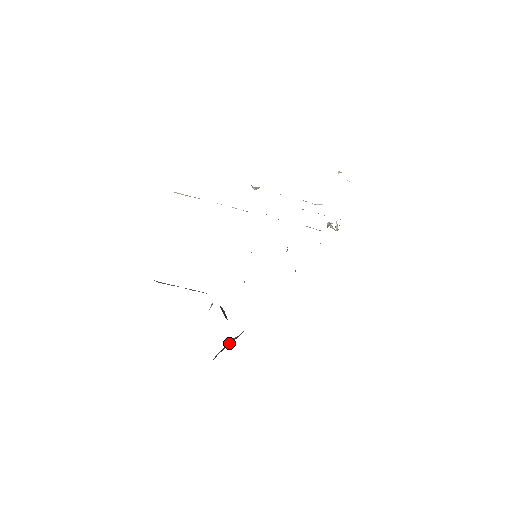
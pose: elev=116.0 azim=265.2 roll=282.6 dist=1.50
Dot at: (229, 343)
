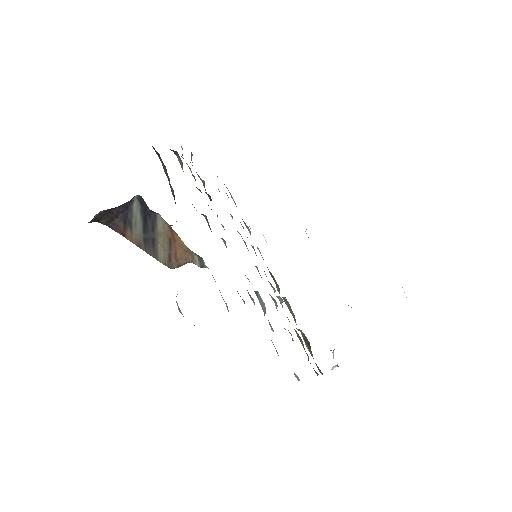
Dot at: (154, 235)
